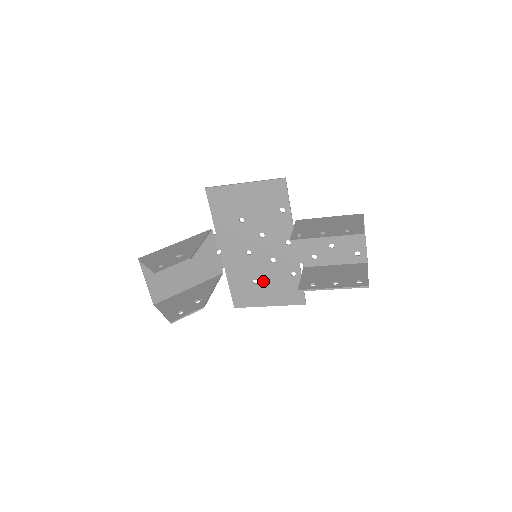
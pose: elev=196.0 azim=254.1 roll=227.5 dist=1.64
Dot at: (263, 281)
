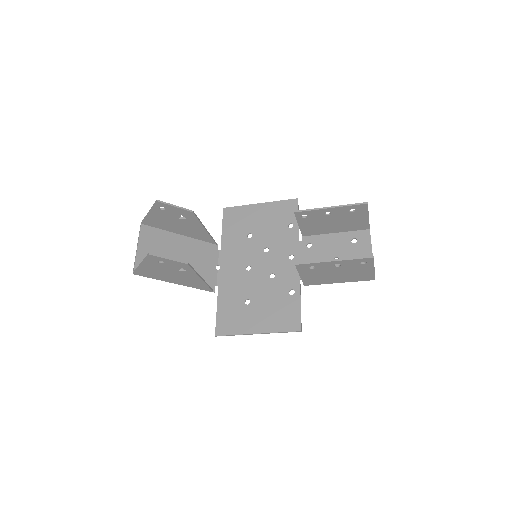
Dot at: (256, 301)
